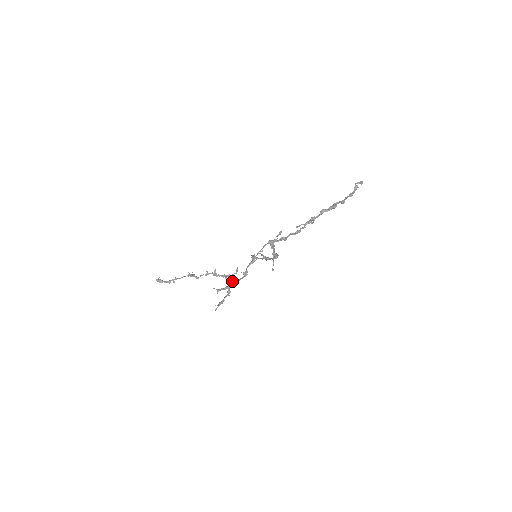
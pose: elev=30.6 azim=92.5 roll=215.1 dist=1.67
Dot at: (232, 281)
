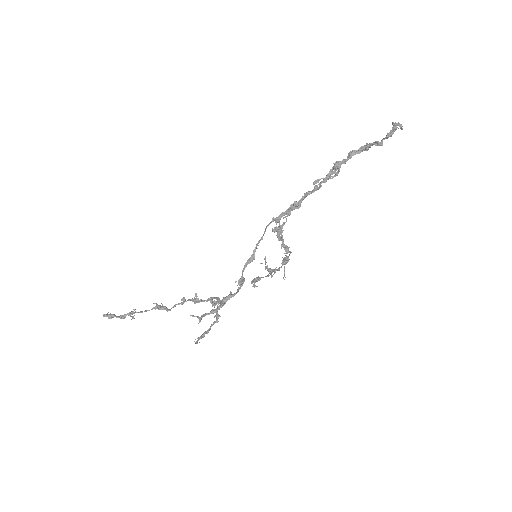
Dot at: (221, 300)
